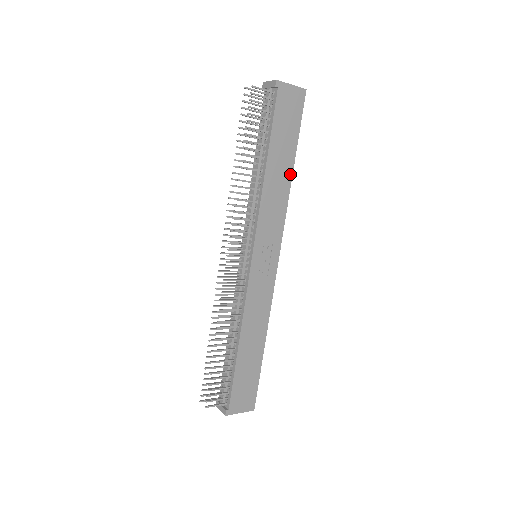
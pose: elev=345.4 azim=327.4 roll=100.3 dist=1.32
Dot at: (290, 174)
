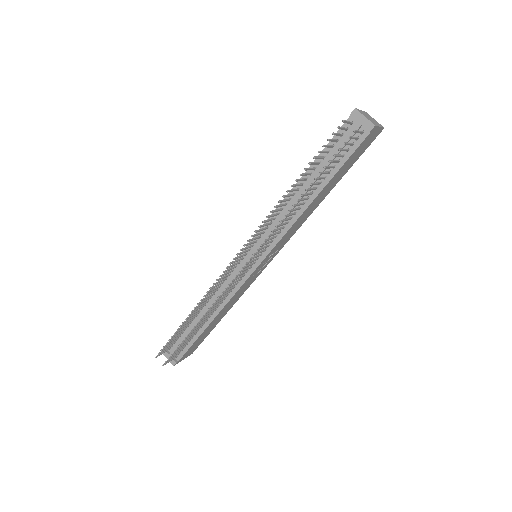
Dot at: (324, 198)
